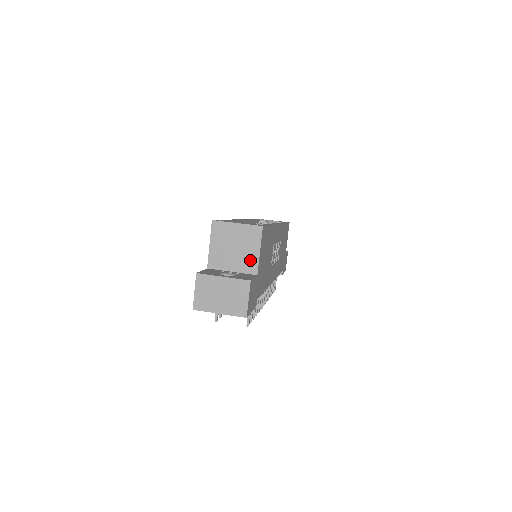
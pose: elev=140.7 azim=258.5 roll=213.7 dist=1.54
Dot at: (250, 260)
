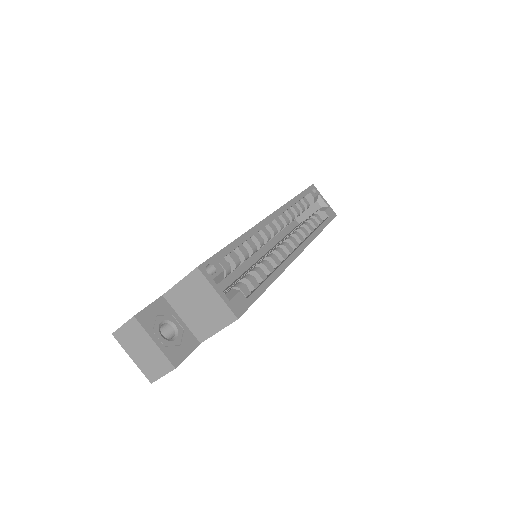
Dot at: (204, 328)
